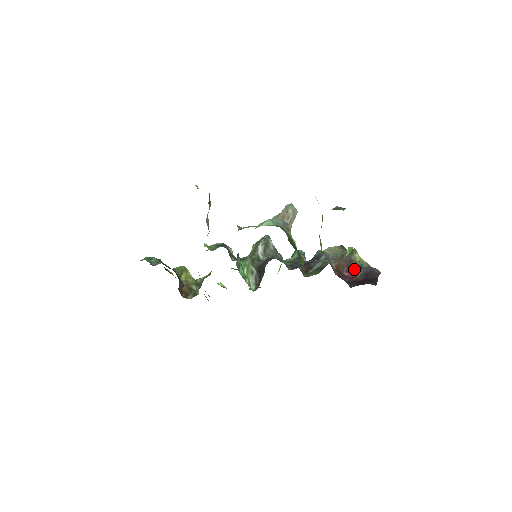
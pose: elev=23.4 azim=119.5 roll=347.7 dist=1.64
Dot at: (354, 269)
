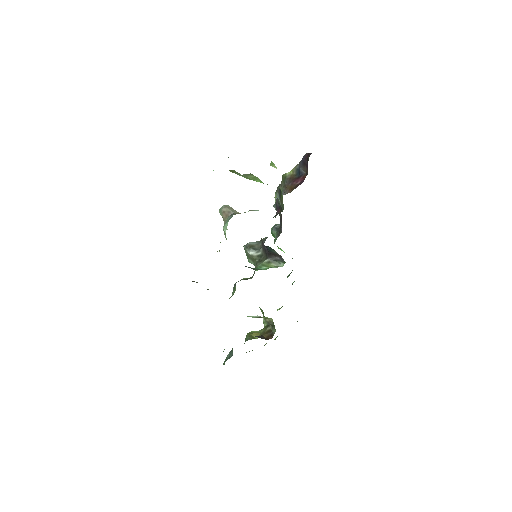
Dot at: (297, 176)
